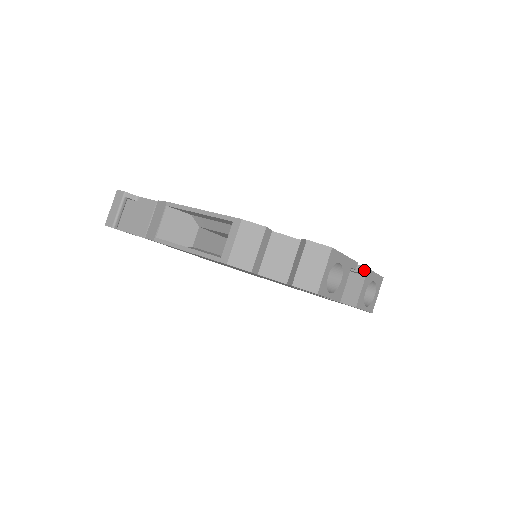
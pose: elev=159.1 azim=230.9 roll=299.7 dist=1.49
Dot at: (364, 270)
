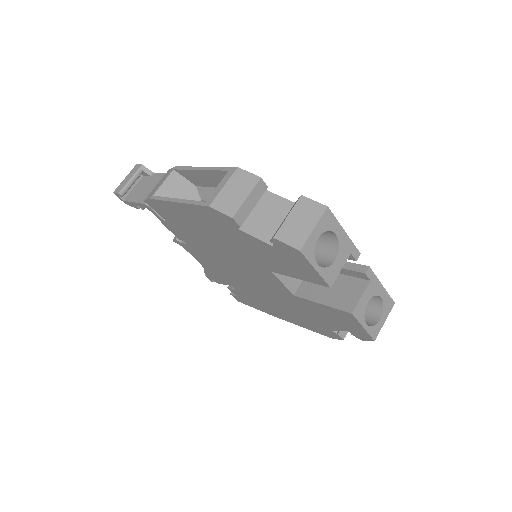
Dot at: (368, 271)
